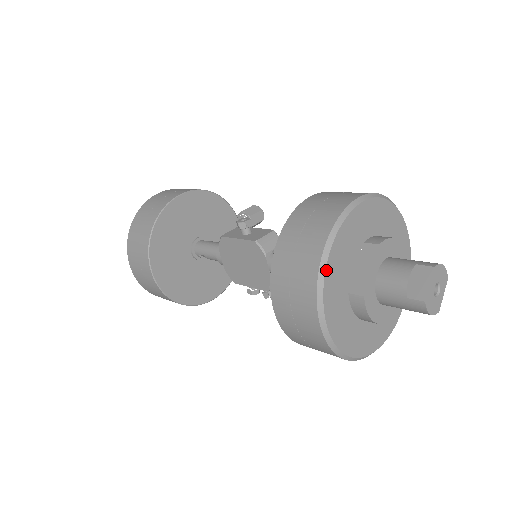
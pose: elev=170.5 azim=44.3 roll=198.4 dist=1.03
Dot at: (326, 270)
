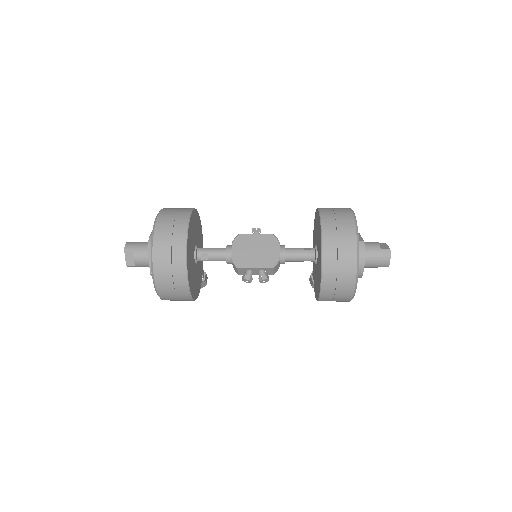
Dot at: (355, 216)
